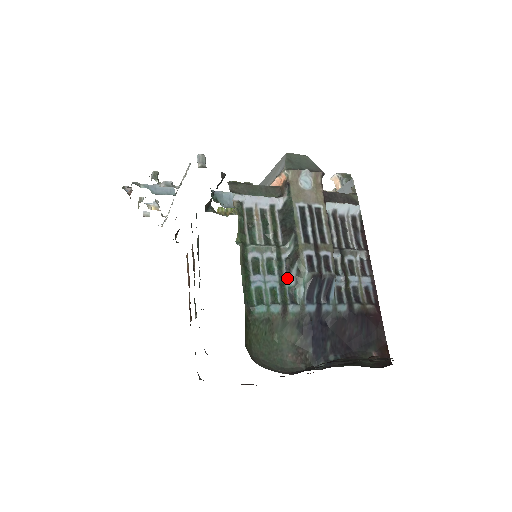
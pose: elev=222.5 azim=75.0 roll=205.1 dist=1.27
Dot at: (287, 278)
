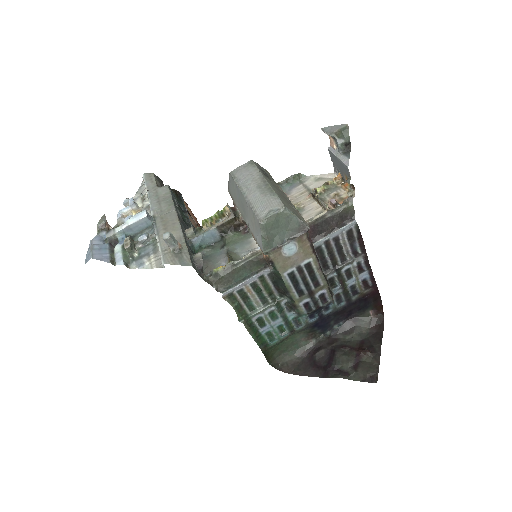
Dot at: (289, 315)
